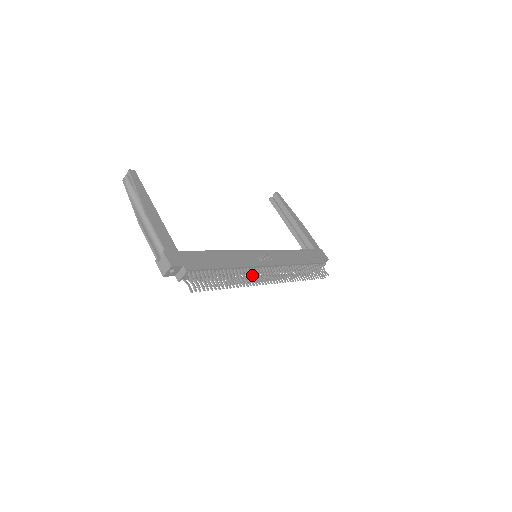
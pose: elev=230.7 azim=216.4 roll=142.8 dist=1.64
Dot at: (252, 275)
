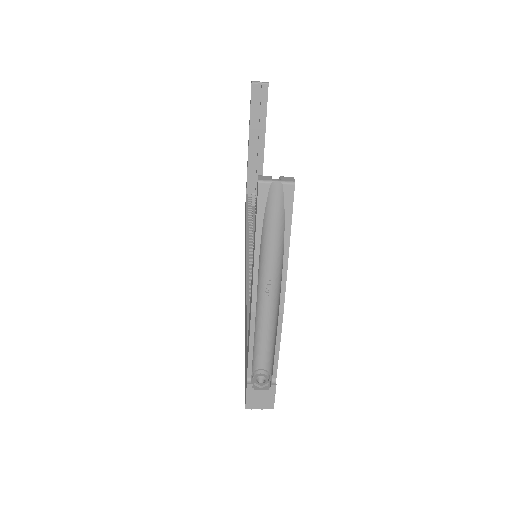
Dot at: occluded
